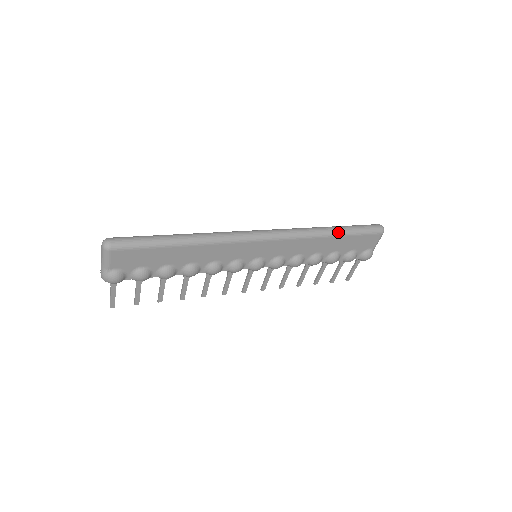
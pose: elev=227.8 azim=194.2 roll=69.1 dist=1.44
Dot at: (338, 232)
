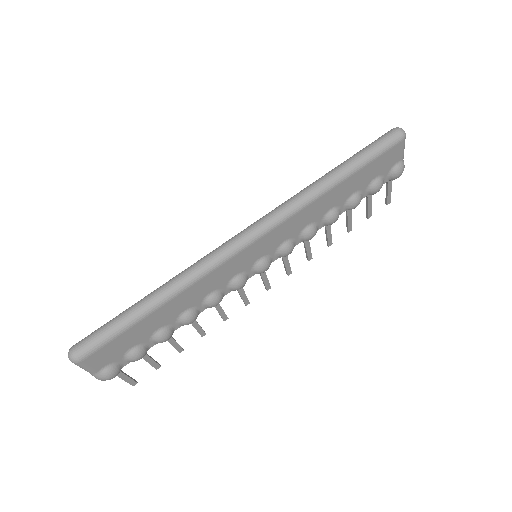
Dot at: (342, 175)
